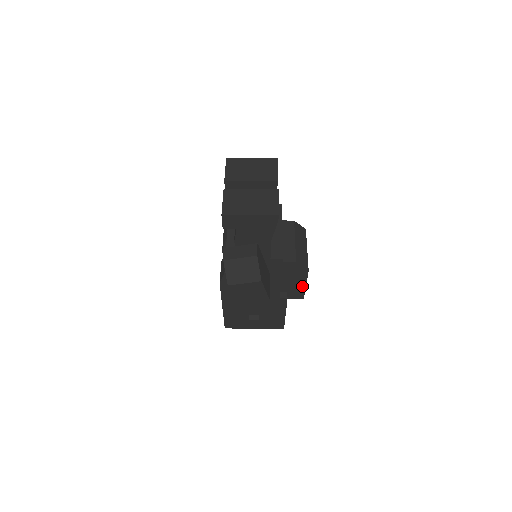
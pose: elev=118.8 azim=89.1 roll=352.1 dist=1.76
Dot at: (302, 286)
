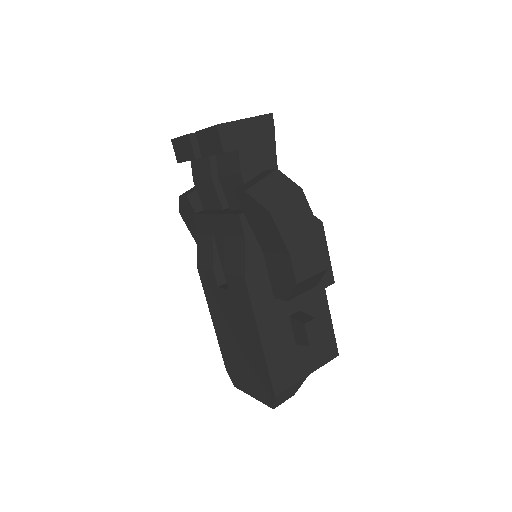
Dot at: occluded
